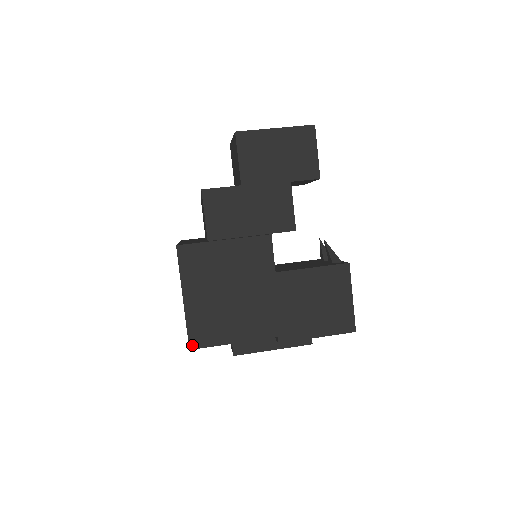
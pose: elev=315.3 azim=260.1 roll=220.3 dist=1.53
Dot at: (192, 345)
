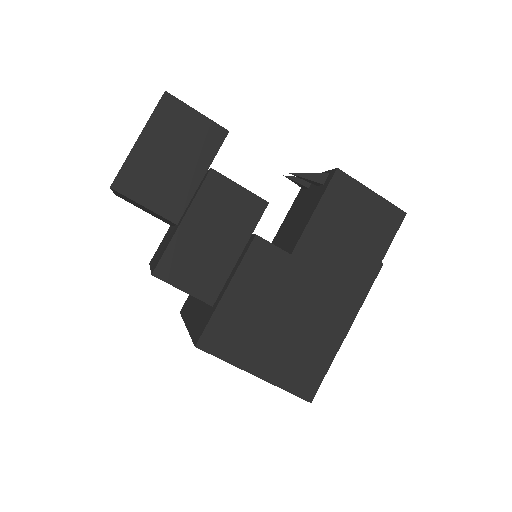
Dot at: (308, 397)
